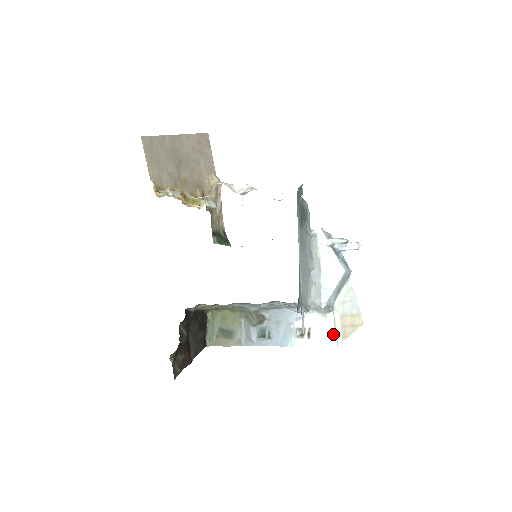
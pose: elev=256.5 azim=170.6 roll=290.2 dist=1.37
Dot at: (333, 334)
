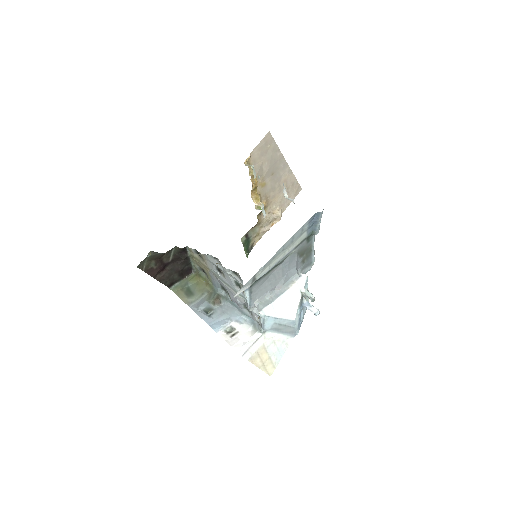
Dot at: (247, 345)
